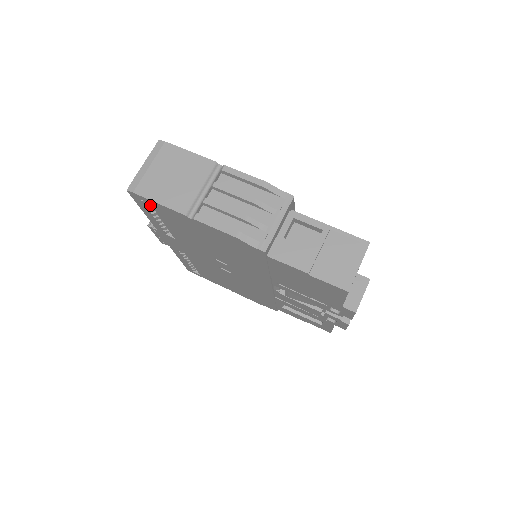
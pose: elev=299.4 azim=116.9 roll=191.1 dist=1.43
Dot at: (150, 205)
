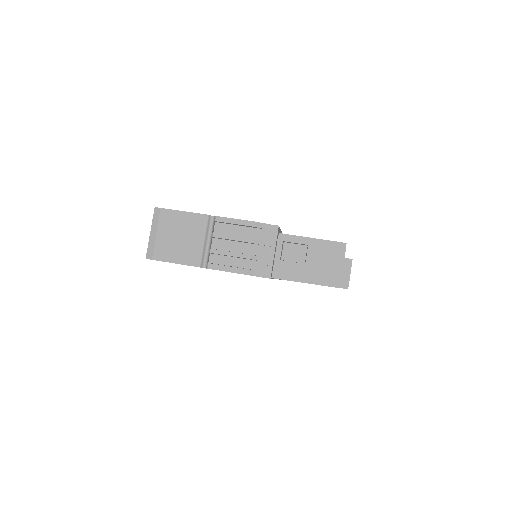
Dot at: occluded
